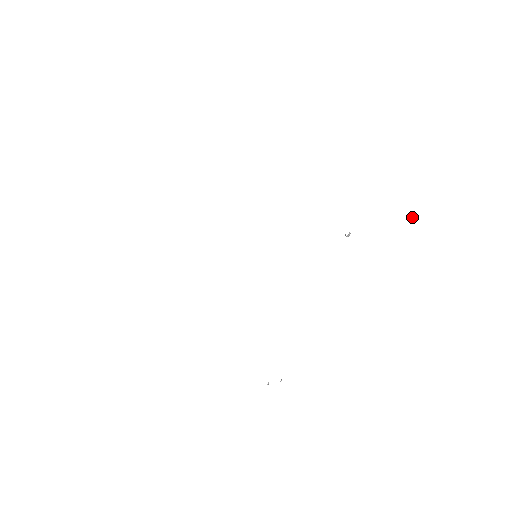
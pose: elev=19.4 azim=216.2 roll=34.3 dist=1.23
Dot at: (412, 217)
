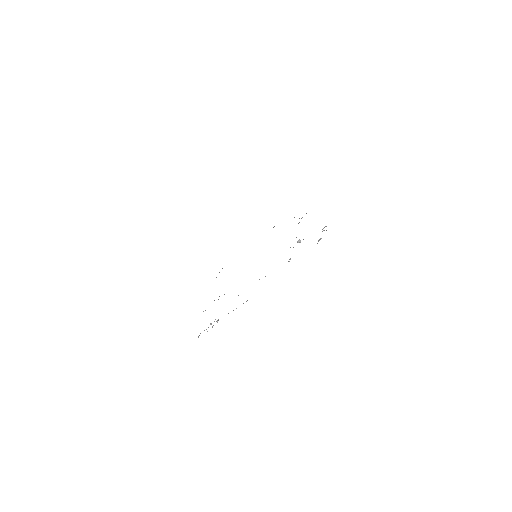
Dot at: occluded
